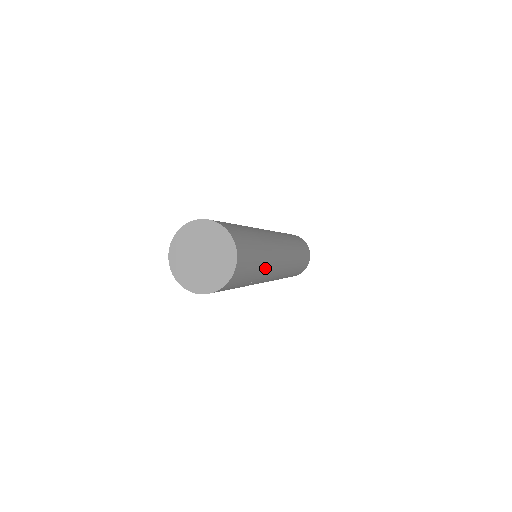
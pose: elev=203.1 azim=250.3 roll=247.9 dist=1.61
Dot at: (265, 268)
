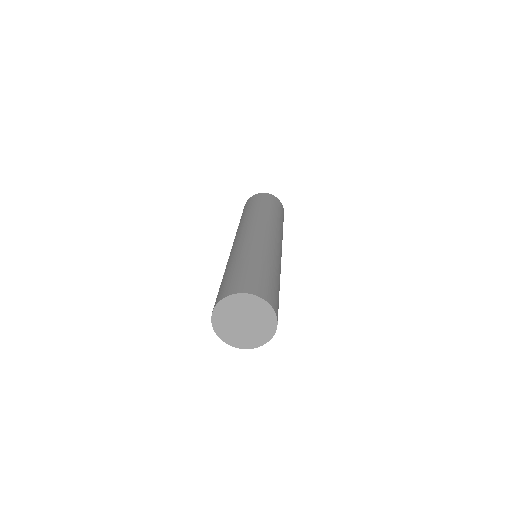
Dot at: occluded
